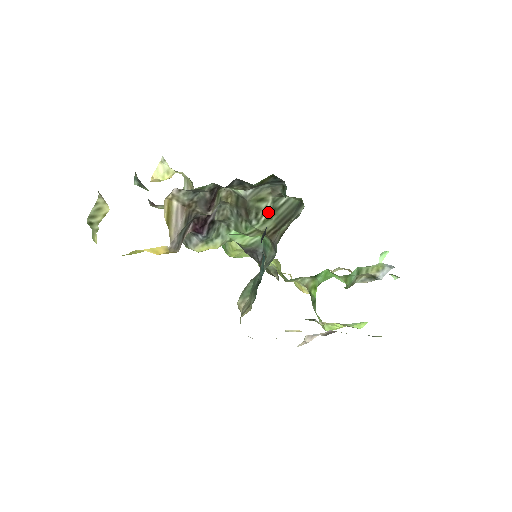
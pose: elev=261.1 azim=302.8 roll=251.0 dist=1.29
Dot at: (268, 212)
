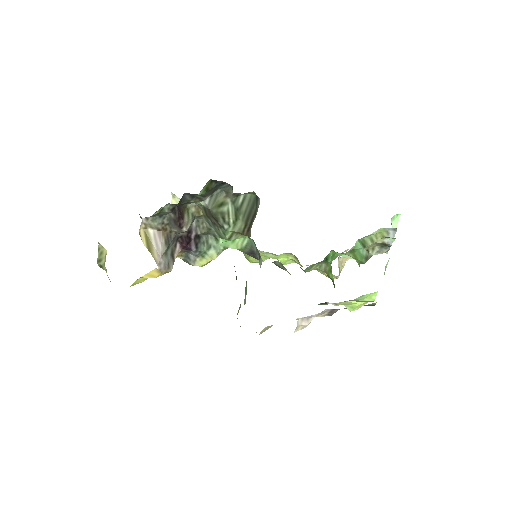
Dot at: (233, 213)
